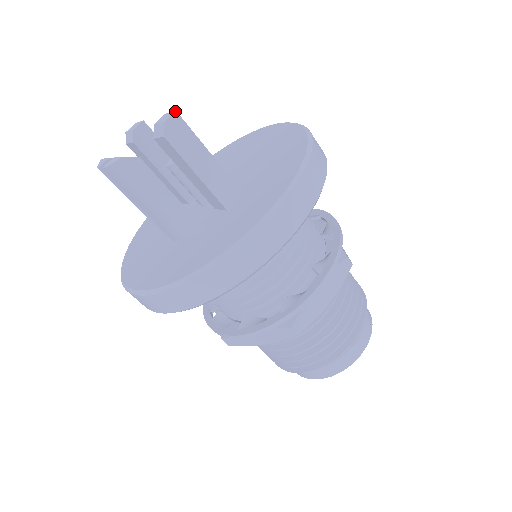
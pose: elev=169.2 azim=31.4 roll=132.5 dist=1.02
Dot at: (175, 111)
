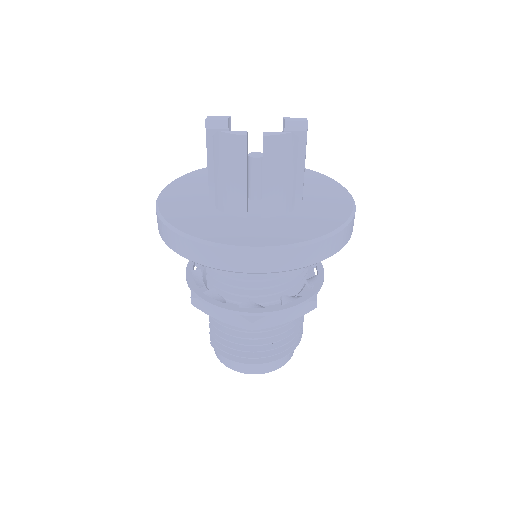
Dot at: (306, 118)
